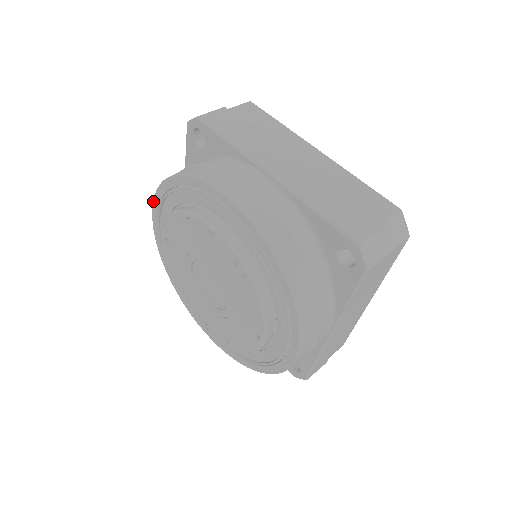
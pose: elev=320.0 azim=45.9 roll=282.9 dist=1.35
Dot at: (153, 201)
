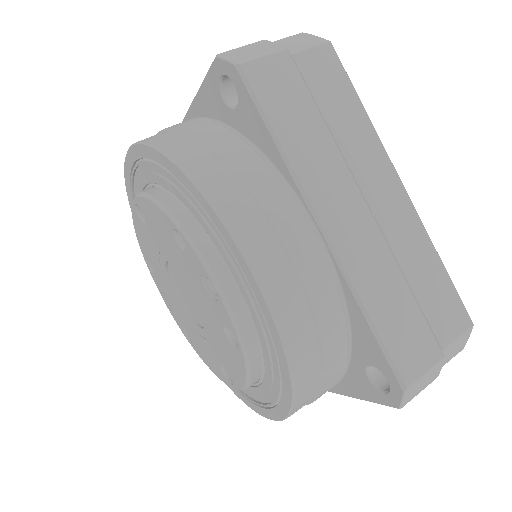
Dot at: (131, 146)
